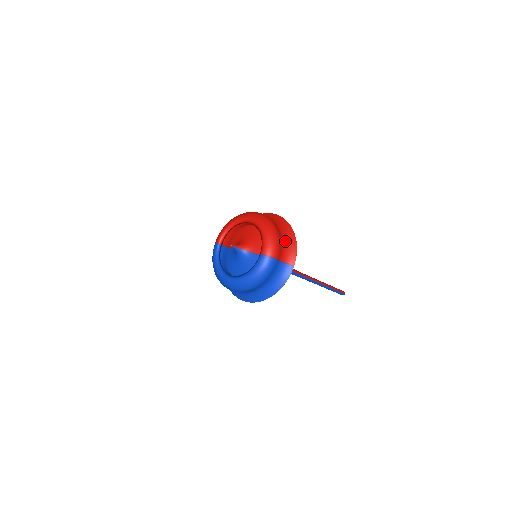
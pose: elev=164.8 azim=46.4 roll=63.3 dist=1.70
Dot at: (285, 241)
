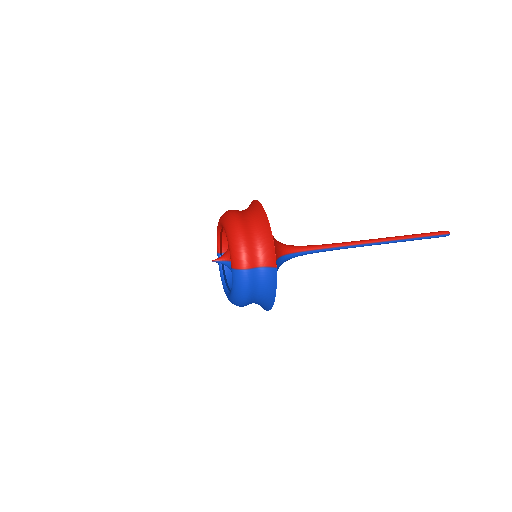
Dot at: (259, 240)
